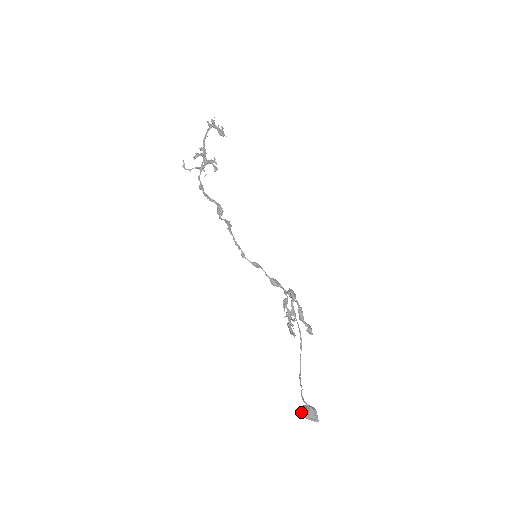
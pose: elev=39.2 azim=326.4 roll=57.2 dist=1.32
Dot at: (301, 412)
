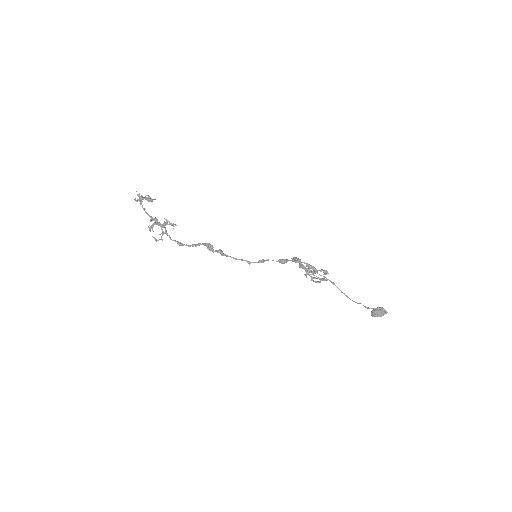
Dot at: (375, 316)
